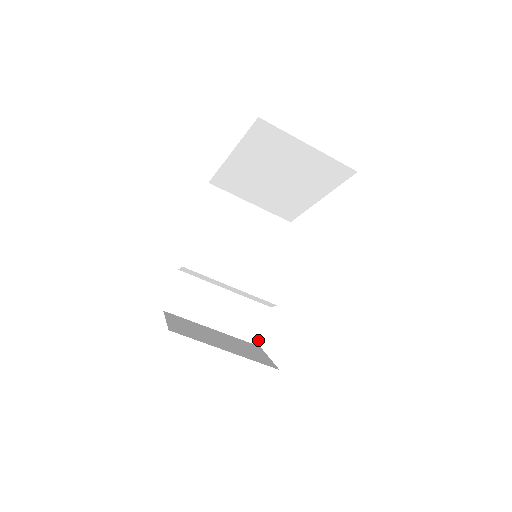
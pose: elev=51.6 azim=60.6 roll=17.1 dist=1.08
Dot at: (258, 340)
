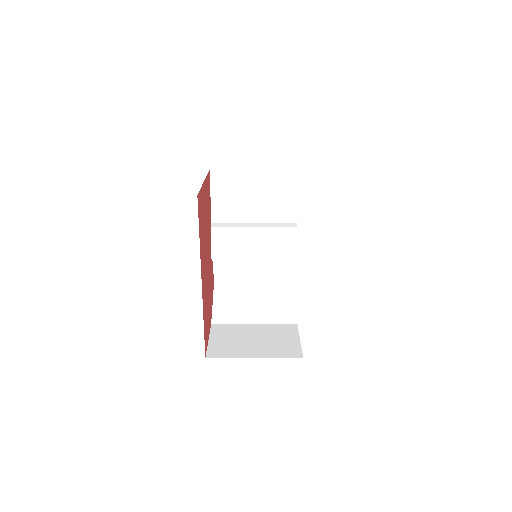
Dot at: (291, 280)
